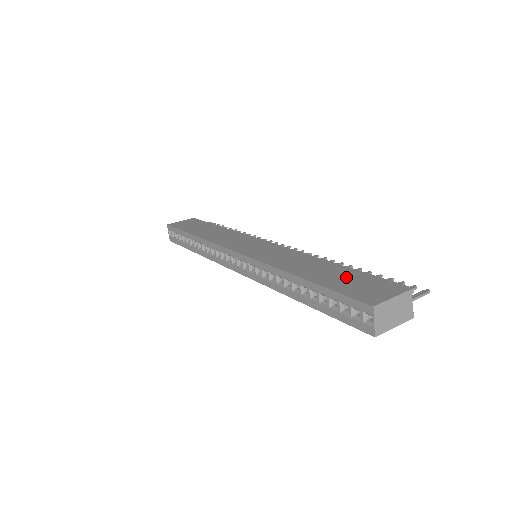
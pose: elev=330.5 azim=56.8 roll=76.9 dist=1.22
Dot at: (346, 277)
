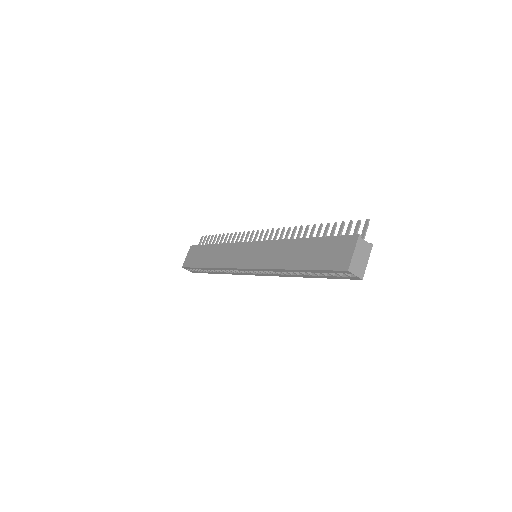
Dot at: (319, 250)
